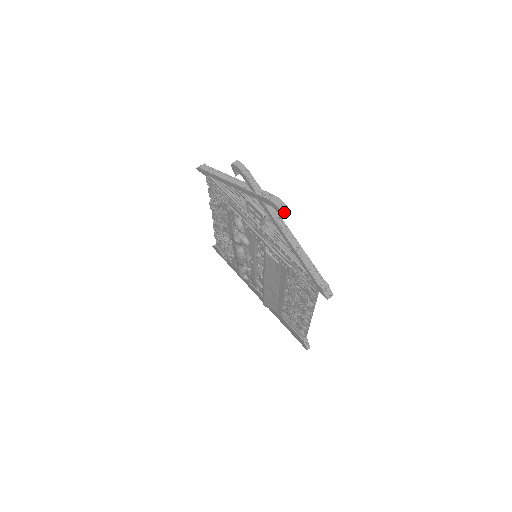
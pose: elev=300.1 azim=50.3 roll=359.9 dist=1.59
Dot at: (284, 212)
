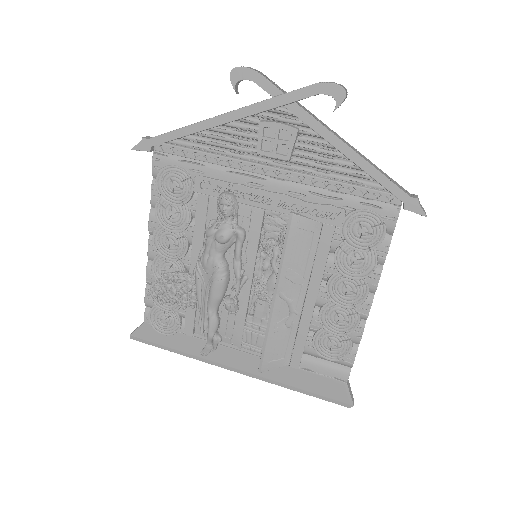
Dot at: (345, 90)
